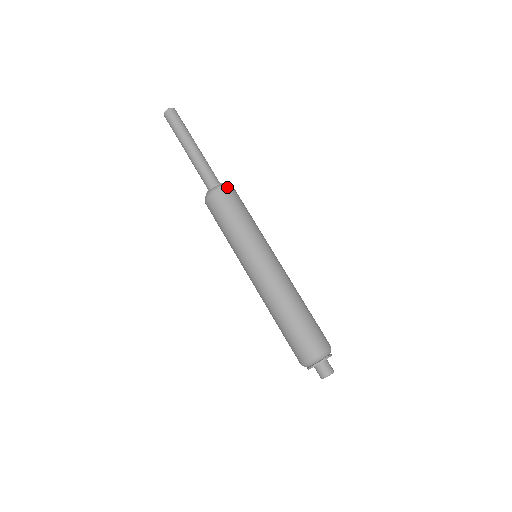
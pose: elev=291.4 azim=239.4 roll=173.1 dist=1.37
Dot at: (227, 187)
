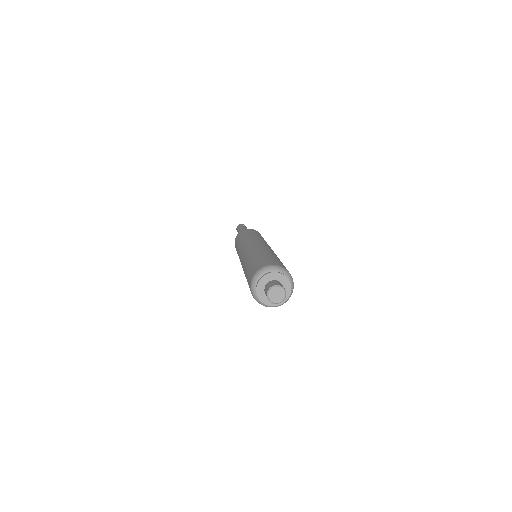
Dot at: (255, 230)
